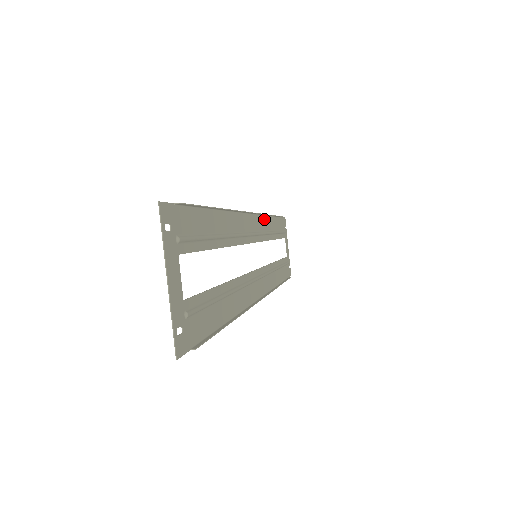
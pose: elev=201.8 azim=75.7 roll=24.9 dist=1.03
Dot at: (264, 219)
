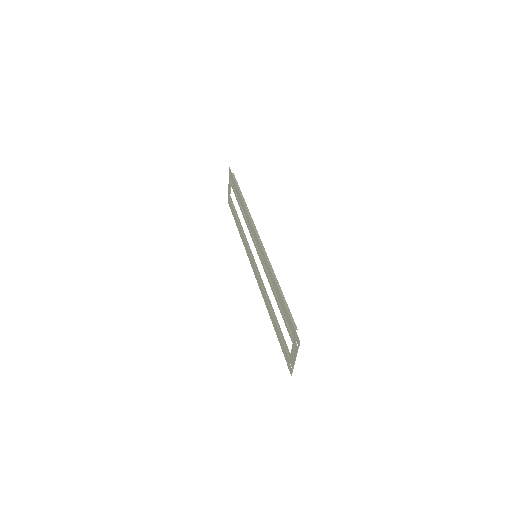
Dot at: (248, 217)
